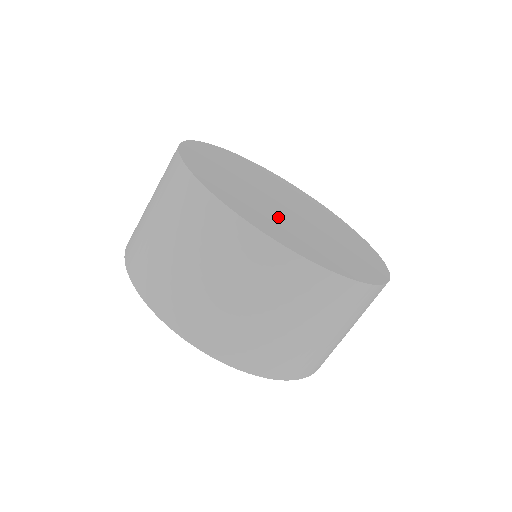
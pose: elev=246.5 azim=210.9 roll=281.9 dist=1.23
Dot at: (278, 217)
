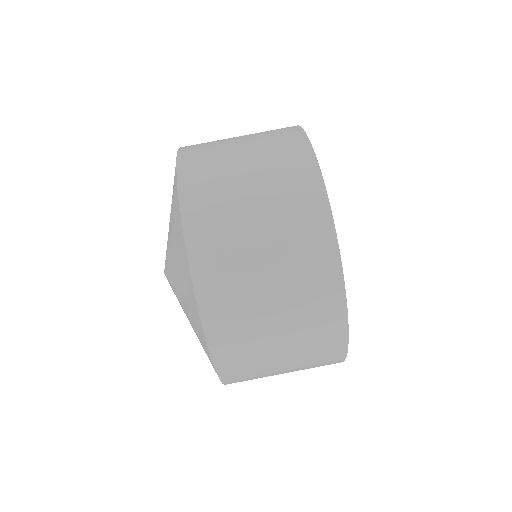
Dot at: occluded
